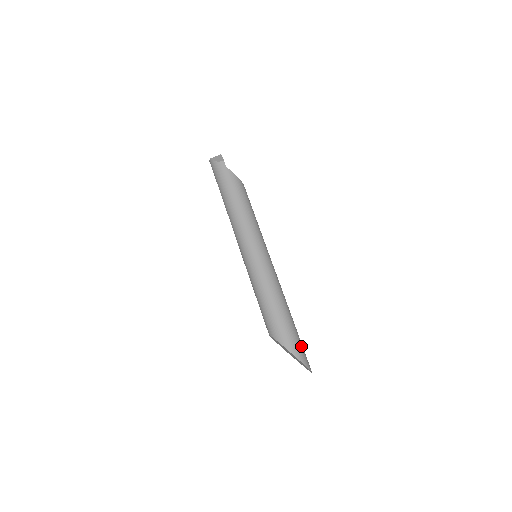
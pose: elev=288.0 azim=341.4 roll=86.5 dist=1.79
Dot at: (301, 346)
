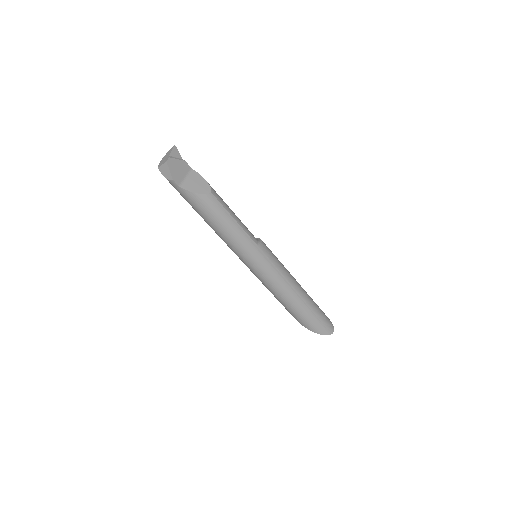
Dot at: (318, 322)
